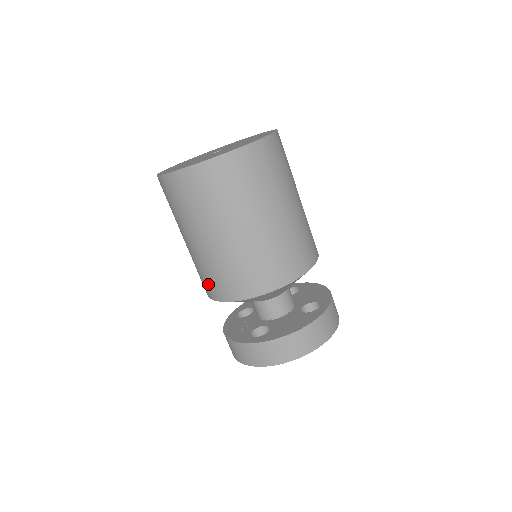
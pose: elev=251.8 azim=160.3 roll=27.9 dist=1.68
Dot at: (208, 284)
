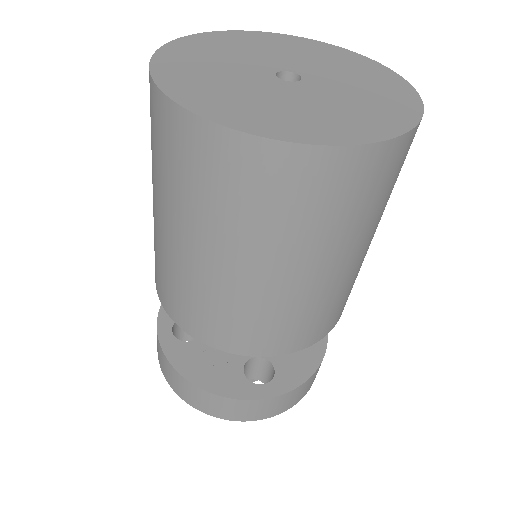
Dot at: (236, 333)
